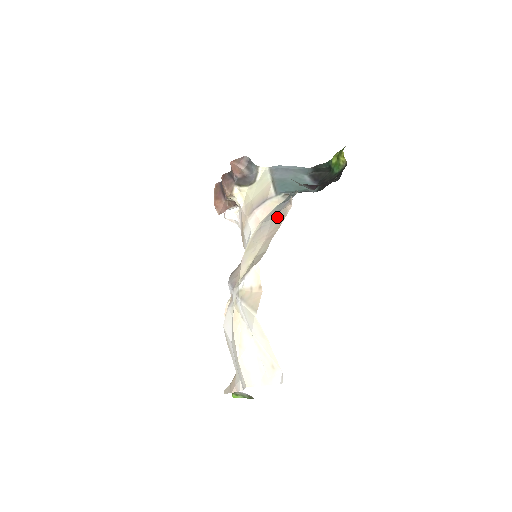
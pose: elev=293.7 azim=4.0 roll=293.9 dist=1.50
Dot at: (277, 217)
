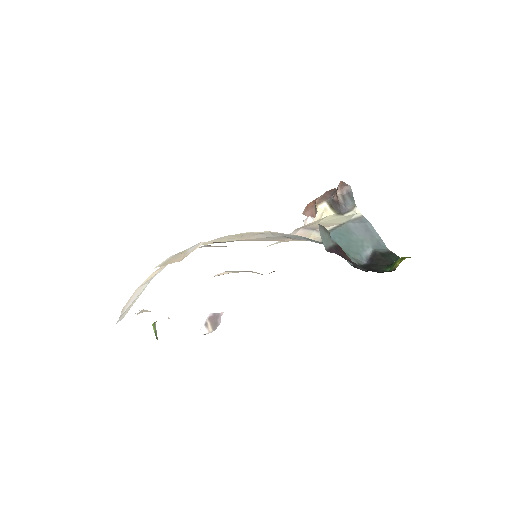
Dot at: (276, 237)
